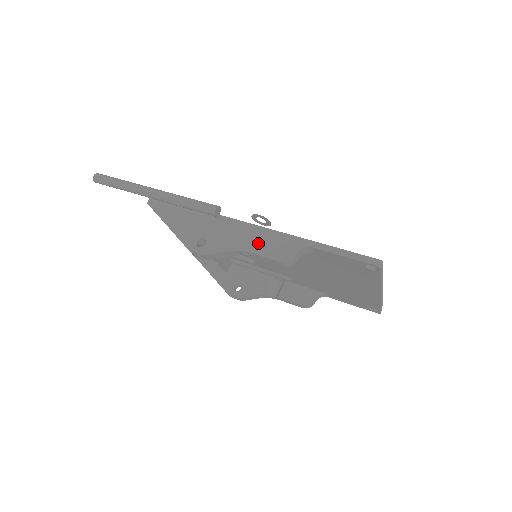
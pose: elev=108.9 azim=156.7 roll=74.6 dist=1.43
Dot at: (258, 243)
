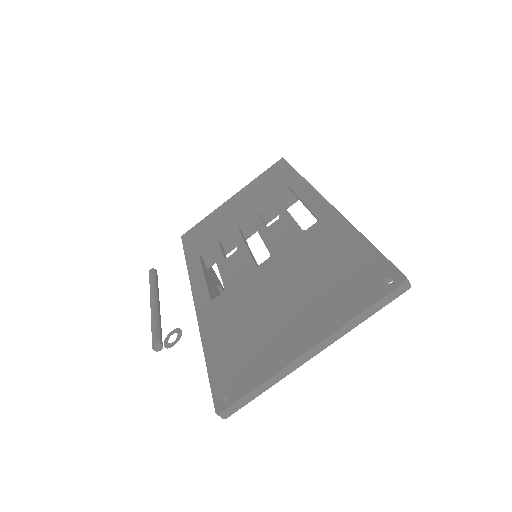
Dot at: occluded
